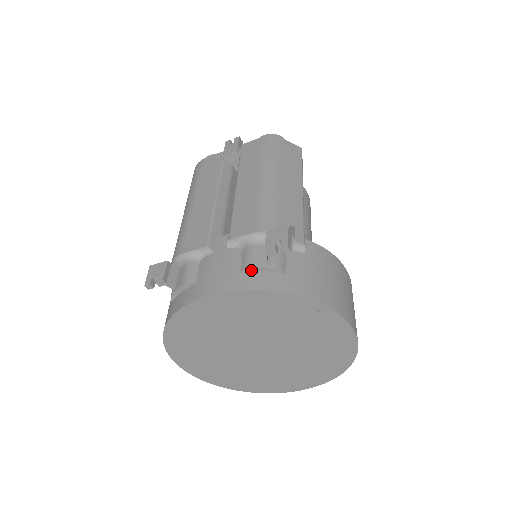
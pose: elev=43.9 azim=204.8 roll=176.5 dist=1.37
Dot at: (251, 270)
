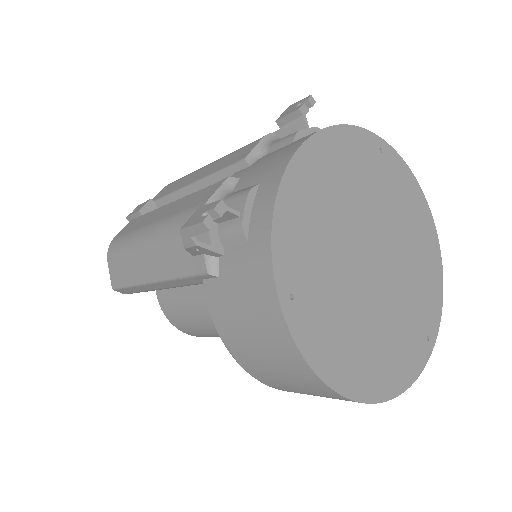
Dot at: (300, 137)
